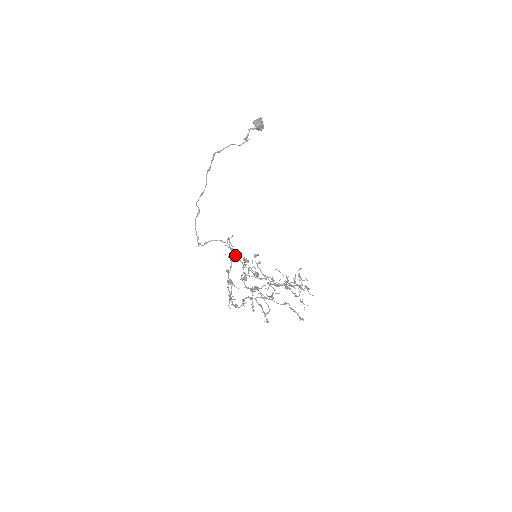
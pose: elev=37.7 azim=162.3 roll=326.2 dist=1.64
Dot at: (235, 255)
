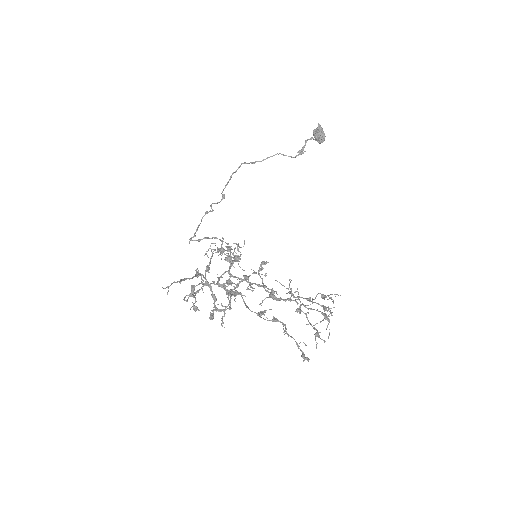
Dot at: (222, 248)
